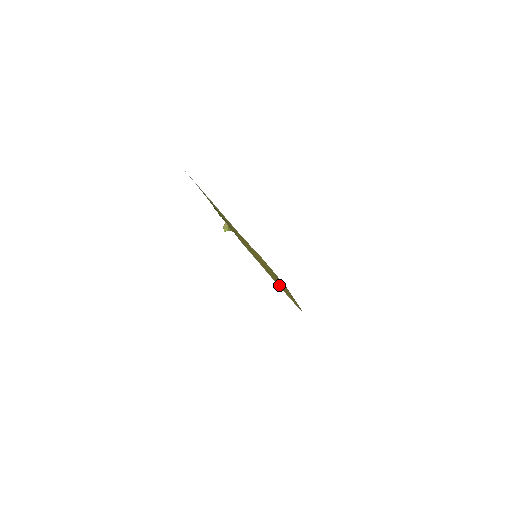
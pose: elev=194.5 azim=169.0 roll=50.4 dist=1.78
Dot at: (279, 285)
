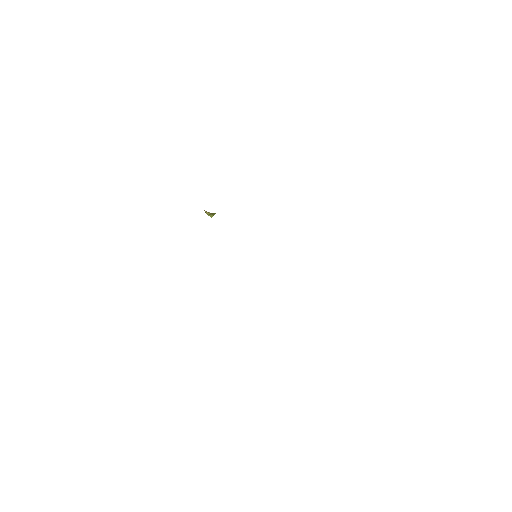
Dot at: occluded
